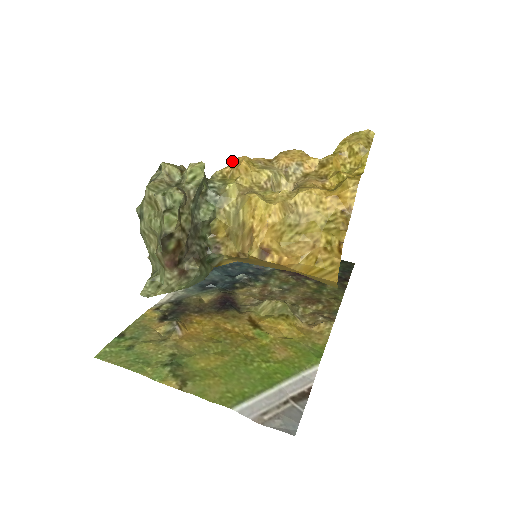
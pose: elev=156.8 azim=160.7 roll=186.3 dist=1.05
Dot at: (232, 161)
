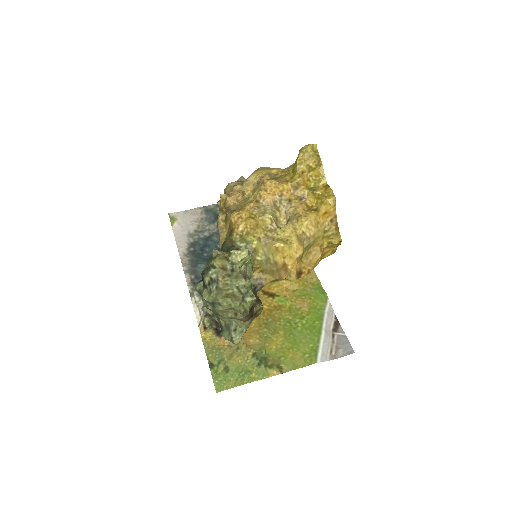
Dot at: (234, 218)
